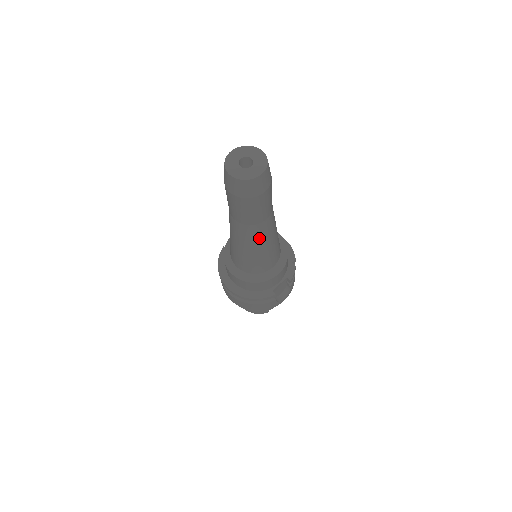
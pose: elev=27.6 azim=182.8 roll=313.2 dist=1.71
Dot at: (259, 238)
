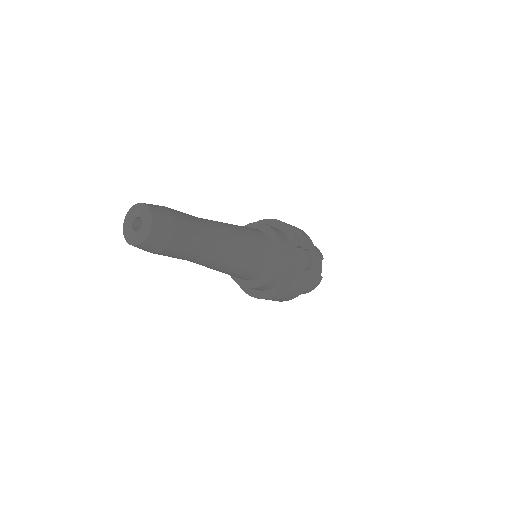
Dot at: (224, 252)
